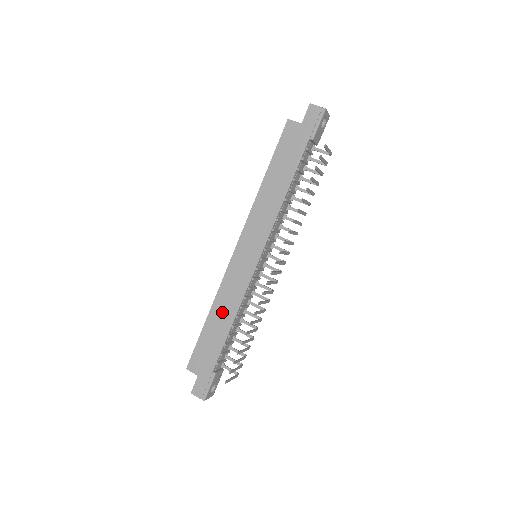
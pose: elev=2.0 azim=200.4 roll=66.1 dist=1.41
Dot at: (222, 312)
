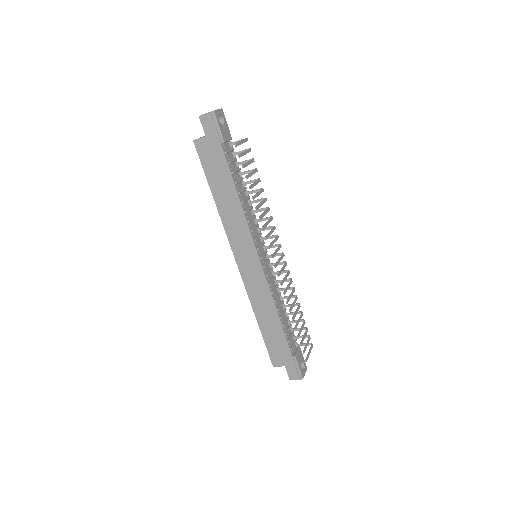
Dot at: (265, 313)
